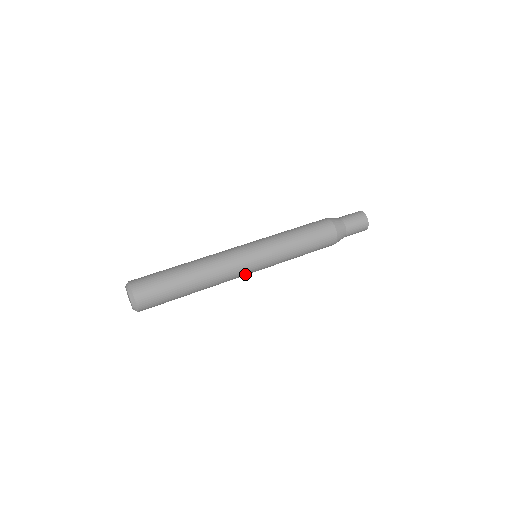
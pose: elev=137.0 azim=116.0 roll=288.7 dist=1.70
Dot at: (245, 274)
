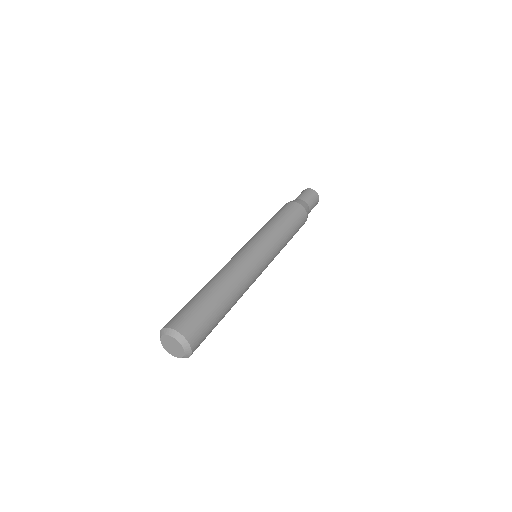
Dot at: (260, 270)
